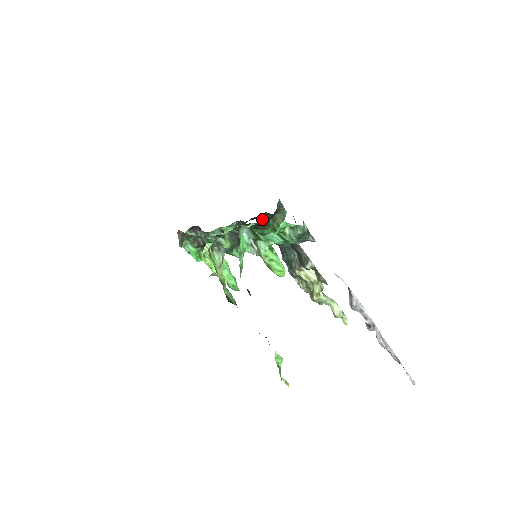
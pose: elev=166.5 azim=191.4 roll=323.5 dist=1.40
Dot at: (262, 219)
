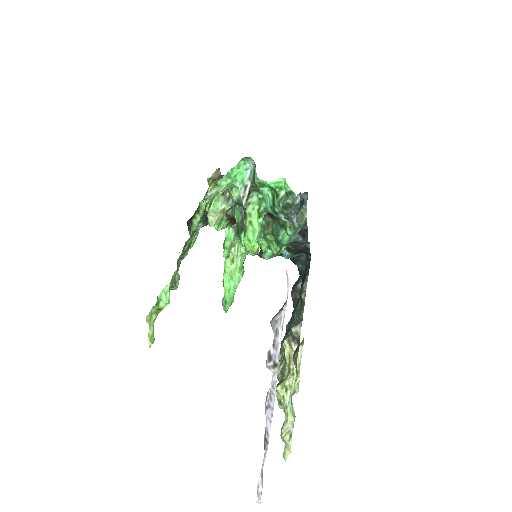
Dot at: (299, 265)
